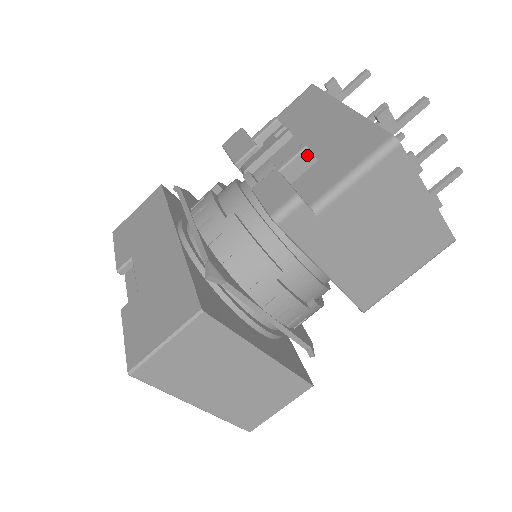
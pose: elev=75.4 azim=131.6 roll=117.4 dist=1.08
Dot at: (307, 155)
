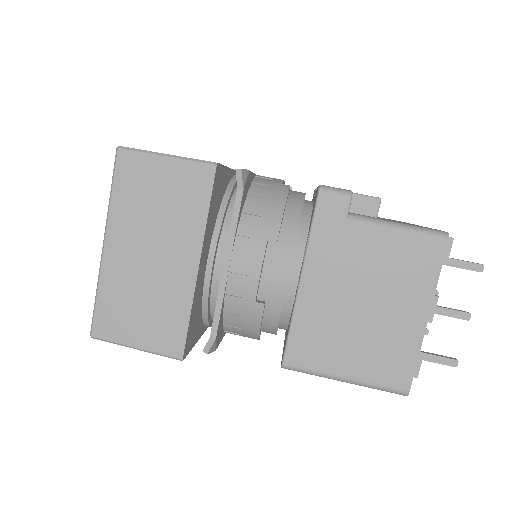
Dot at: (375, 205)
